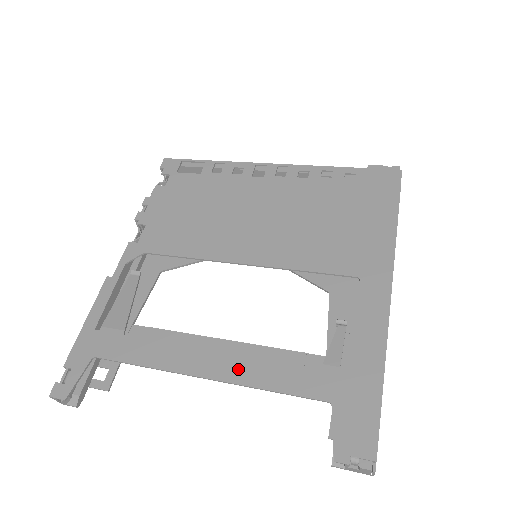
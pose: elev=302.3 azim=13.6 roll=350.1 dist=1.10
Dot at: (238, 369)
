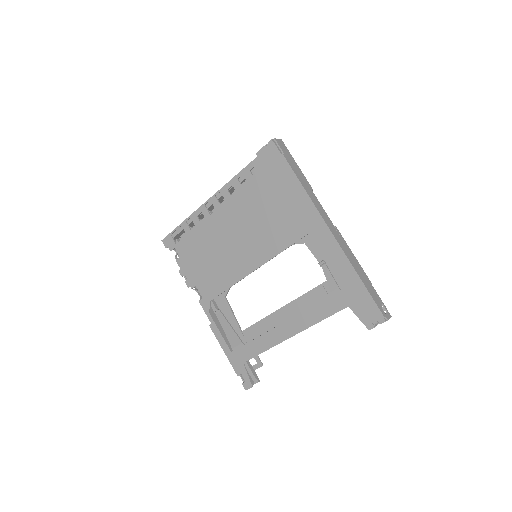
Dot at: (301, 322)
